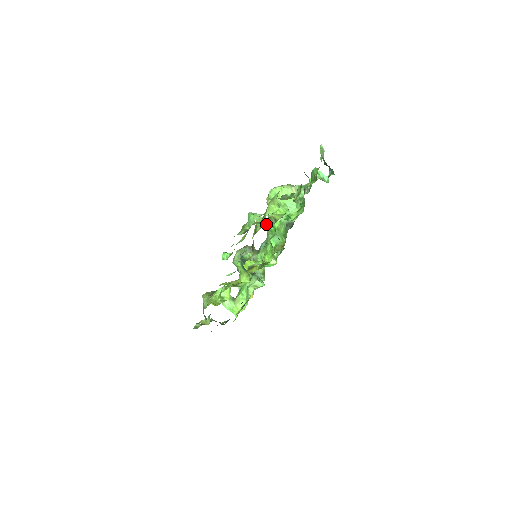
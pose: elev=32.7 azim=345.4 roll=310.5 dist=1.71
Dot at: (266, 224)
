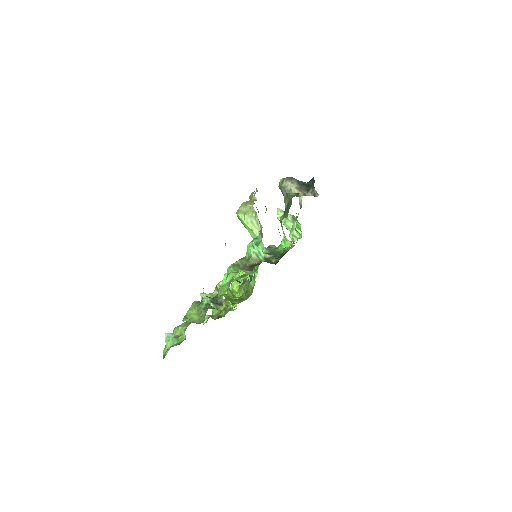
Dot at: (215, 293)
